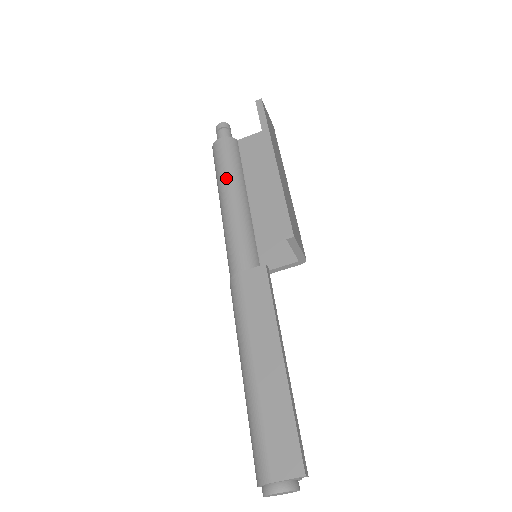
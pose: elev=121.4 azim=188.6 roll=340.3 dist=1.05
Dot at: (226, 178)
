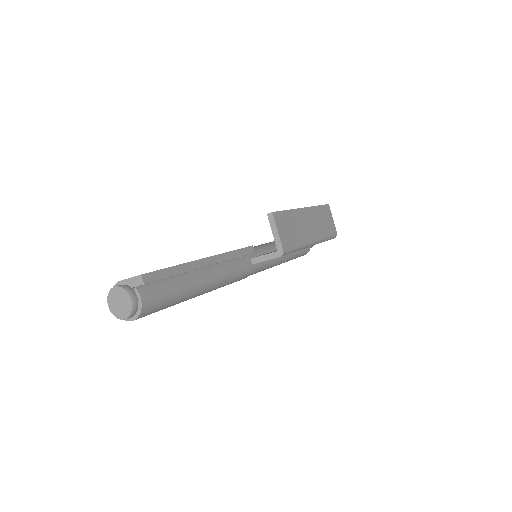
Dot at: occluded
